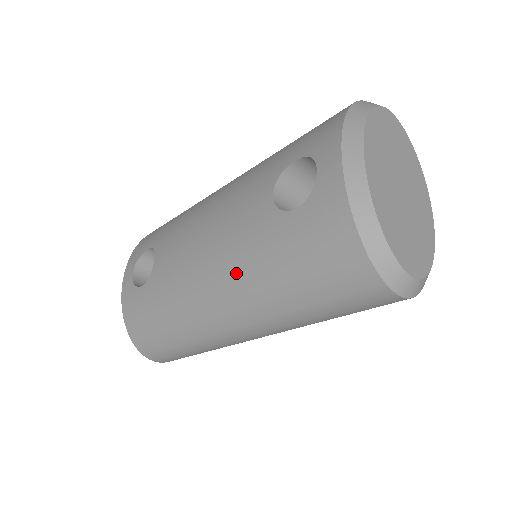
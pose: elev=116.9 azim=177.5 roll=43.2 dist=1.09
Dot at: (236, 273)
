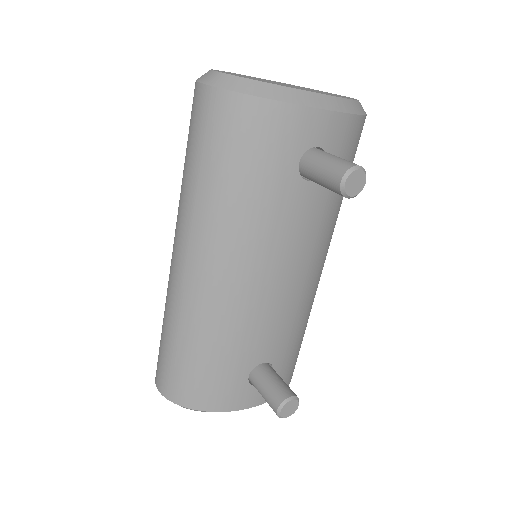
Dot at: occluded
